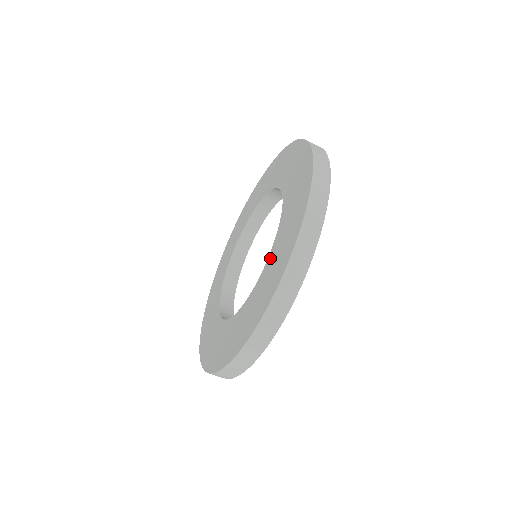
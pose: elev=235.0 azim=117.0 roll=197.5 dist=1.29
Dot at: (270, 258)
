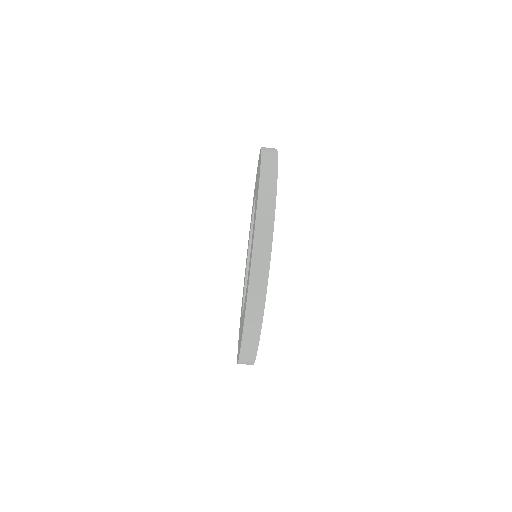
Dot at: occluded
